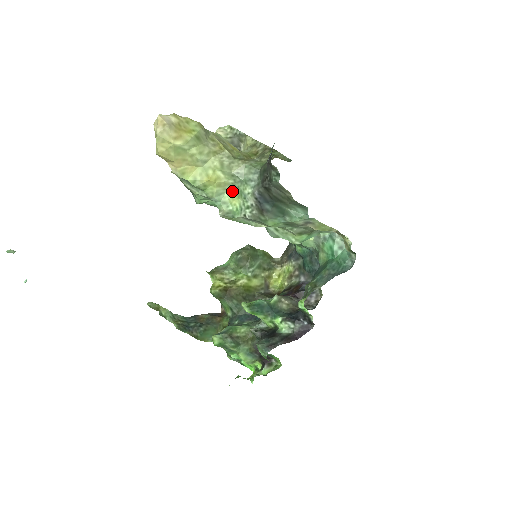
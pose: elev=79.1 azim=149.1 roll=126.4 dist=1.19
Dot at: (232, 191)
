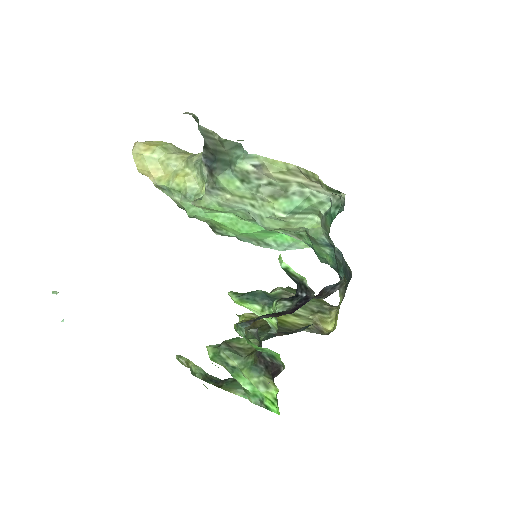
Dot at: (201, 182)
